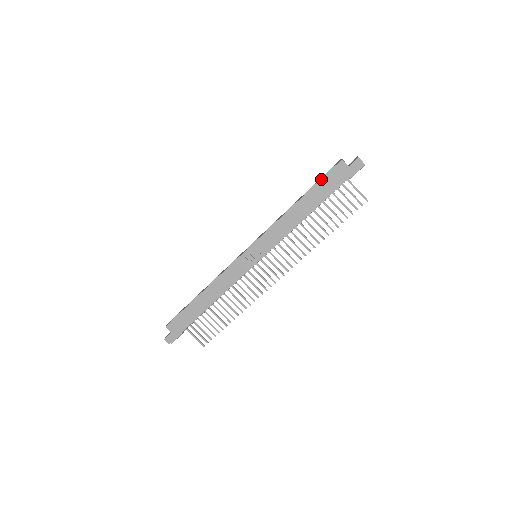
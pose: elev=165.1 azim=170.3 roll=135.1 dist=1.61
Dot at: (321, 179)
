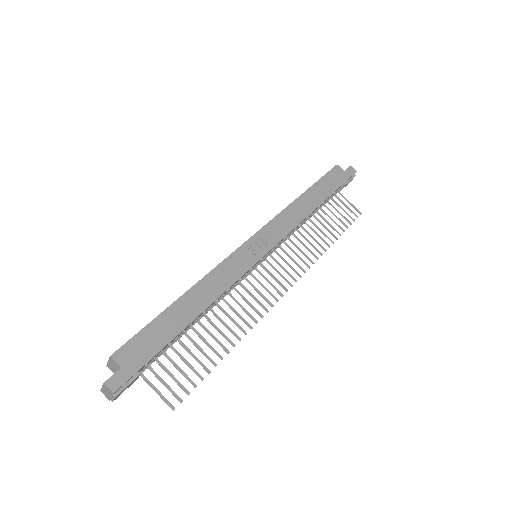
Dot at: (322, 177)
